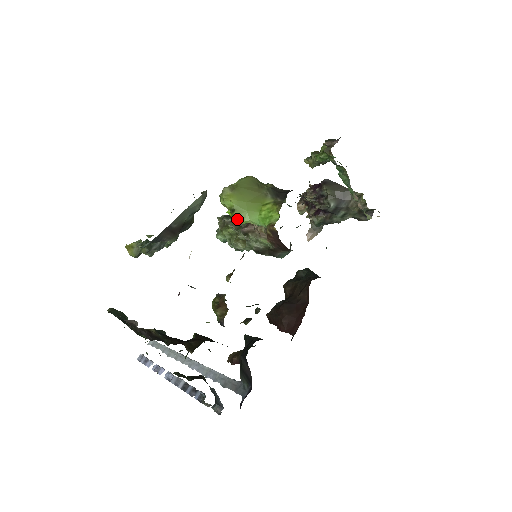
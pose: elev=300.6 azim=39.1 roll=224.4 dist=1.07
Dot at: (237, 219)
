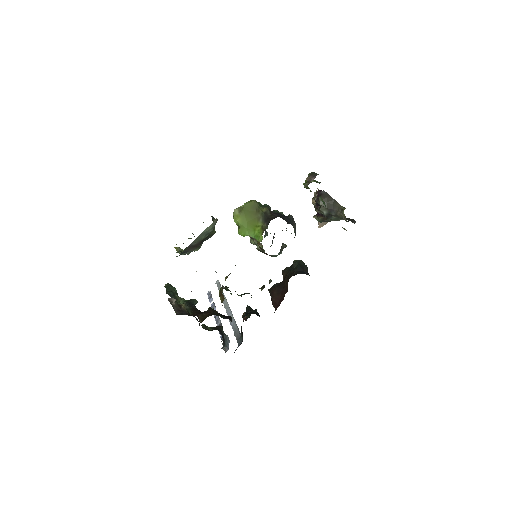
Dot at: (241, 233)
